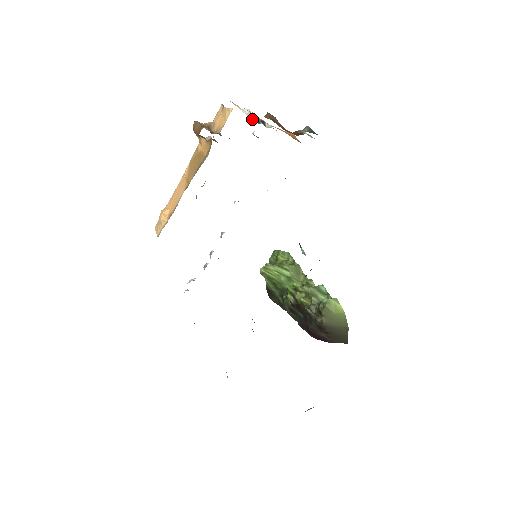
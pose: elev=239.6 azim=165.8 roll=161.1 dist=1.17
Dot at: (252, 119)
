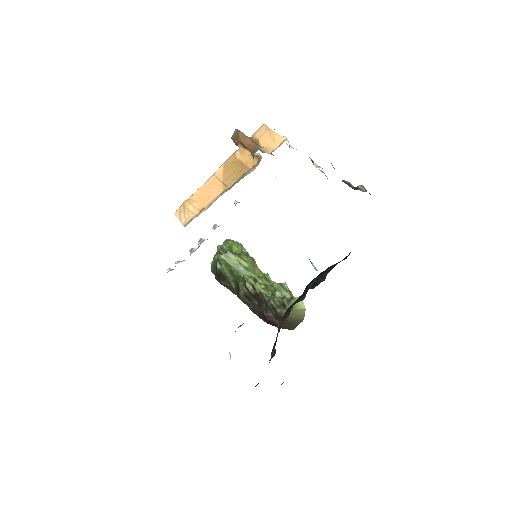
Dot at: (290, 147)
